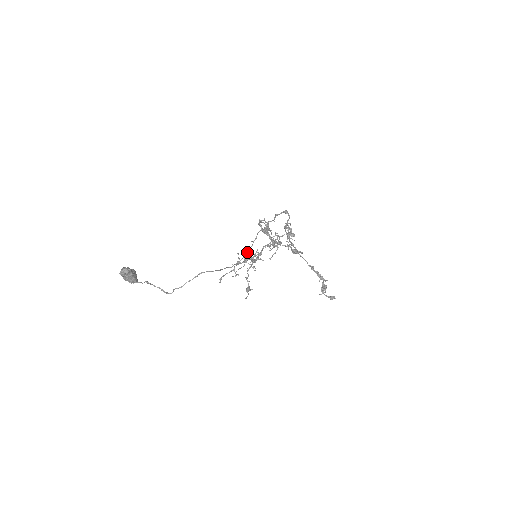
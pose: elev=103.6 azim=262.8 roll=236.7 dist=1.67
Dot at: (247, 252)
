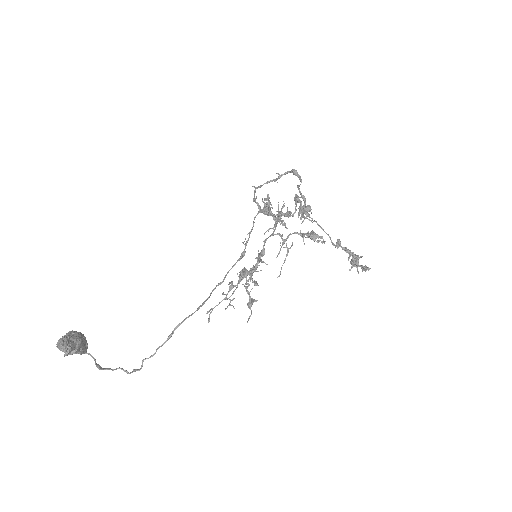
Dot at: (242, 252)
